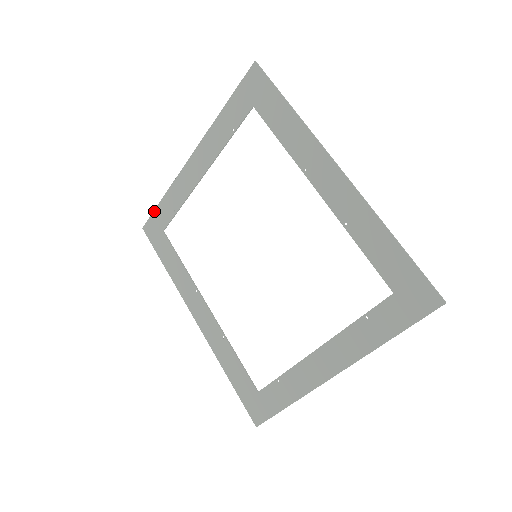
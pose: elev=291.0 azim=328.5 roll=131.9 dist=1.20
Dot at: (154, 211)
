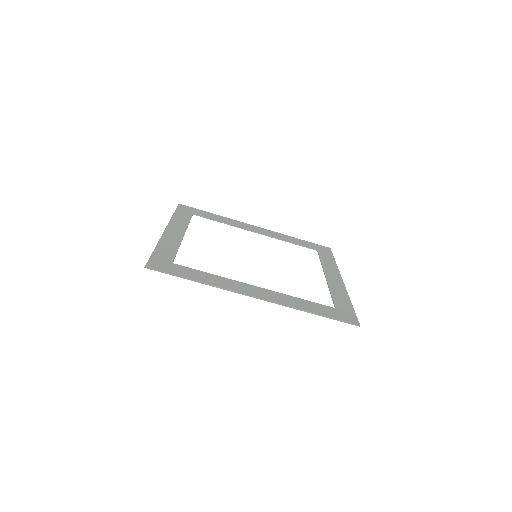
Dot at: (176, 211)
